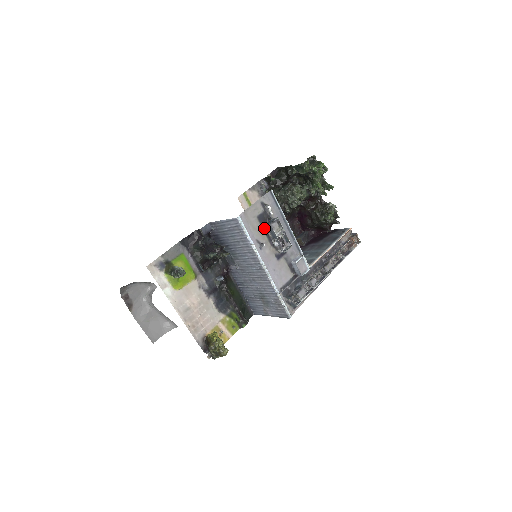
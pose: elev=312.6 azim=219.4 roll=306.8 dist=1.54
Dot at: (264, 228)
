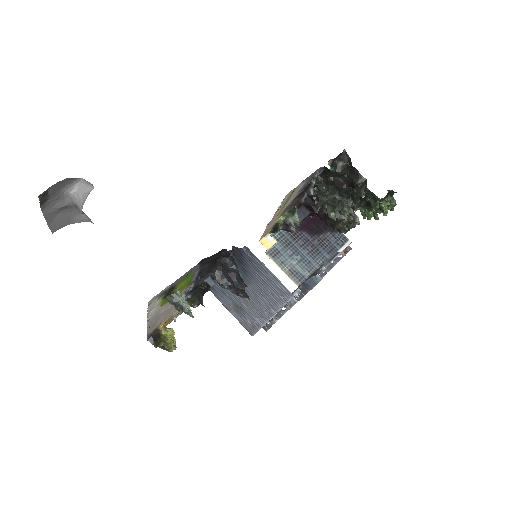
Dot at: (302, 284)
